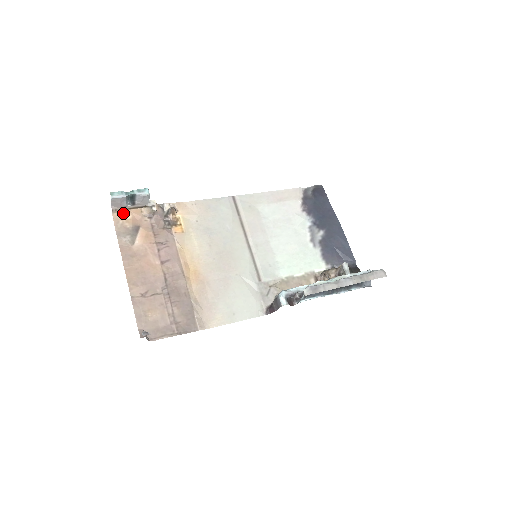
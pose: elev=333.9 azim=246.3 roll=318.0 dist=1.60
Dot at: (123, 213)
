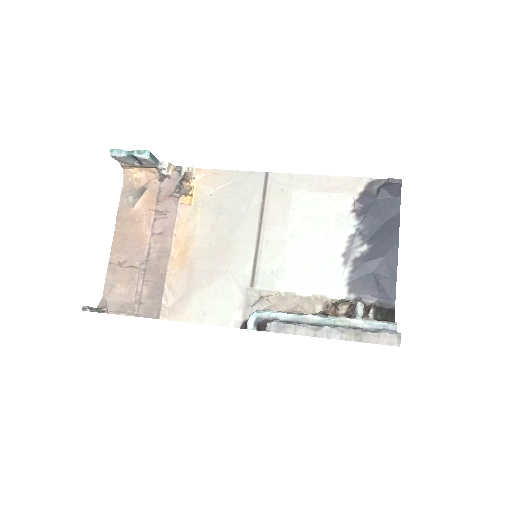
Dot at: (135, 170)
